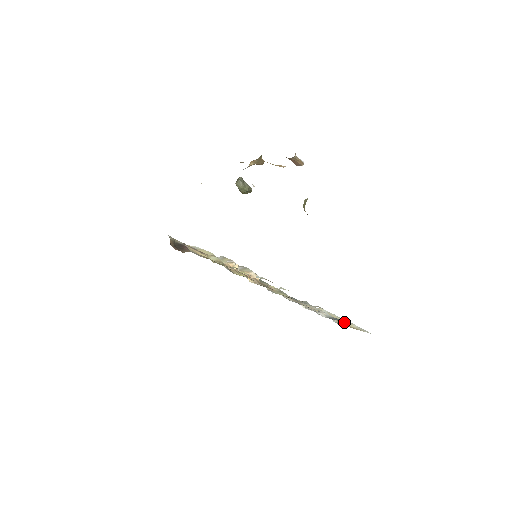
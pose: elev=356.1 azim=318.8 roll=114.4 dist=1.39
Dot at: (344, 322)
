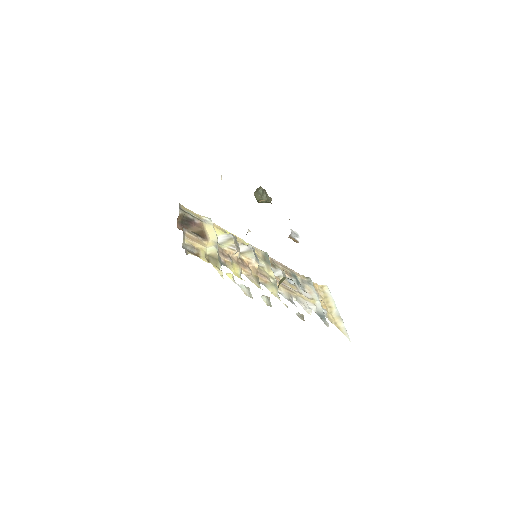
Dot at: (327, 326)
